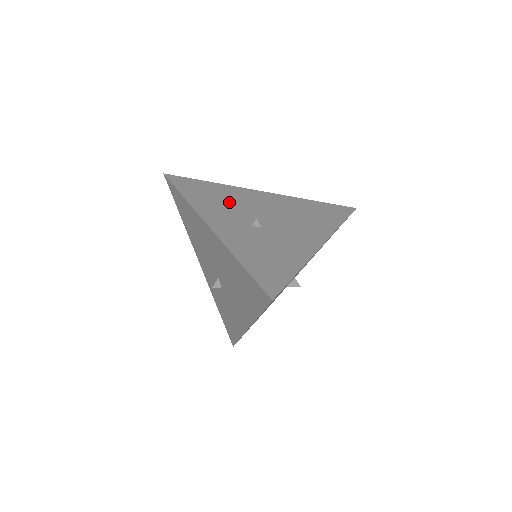
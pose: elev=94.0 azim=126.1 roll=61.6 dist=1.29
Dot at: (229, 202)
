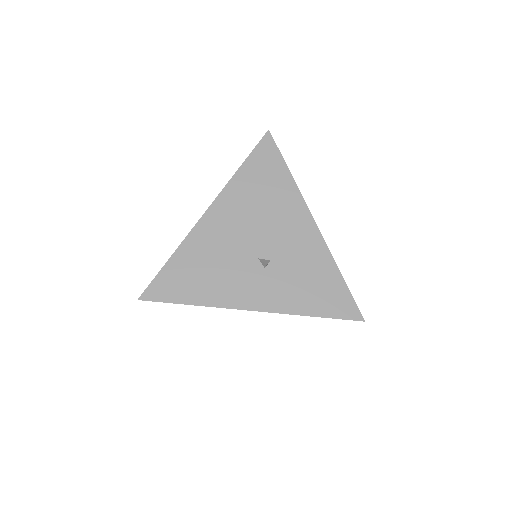
Dot at: (217, 264)
